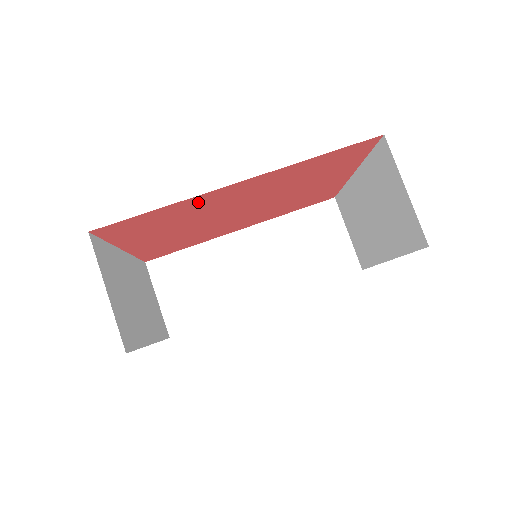
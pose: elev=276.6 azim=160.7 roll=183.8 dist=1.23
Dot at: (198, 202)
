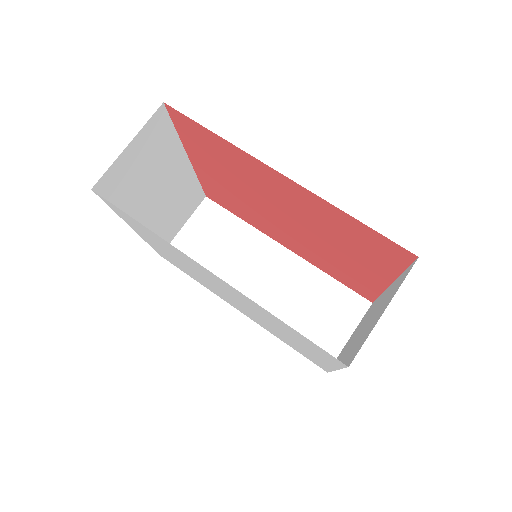
Dot at: (247, 162)
